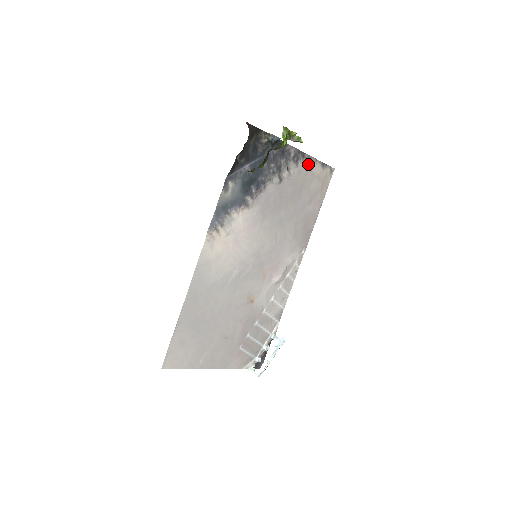
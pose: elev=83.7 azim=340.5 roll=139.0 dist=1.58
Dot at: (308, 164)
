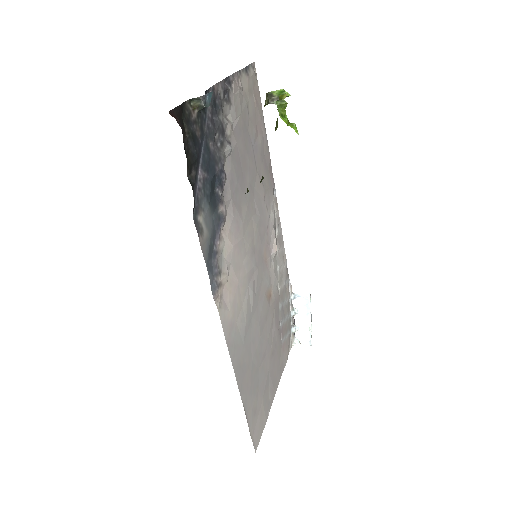
Dot at: (237, 87)
